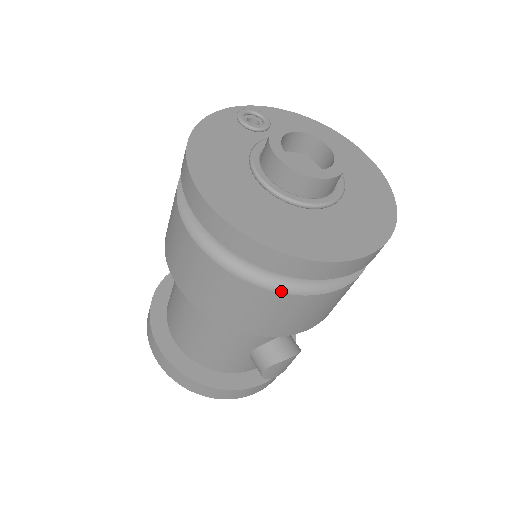
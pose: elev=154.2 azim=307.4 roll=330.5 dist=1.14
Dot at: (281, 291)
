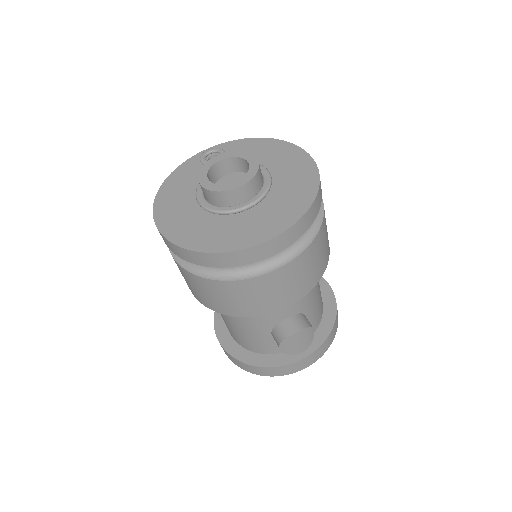
Dot at: (225, 279)
